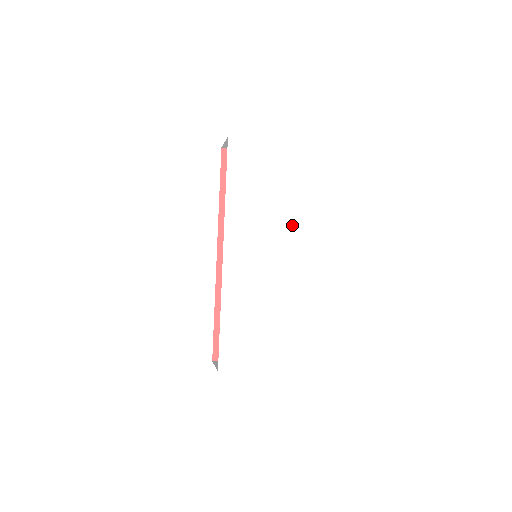
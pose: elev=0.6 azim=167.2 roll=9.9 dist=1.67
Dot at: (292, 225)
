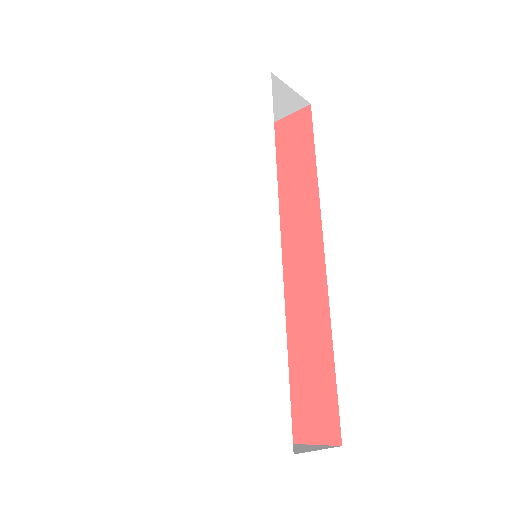
Dot at: (267, 184)
